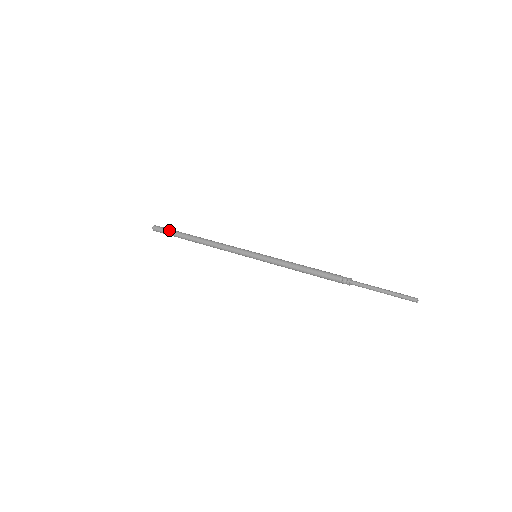
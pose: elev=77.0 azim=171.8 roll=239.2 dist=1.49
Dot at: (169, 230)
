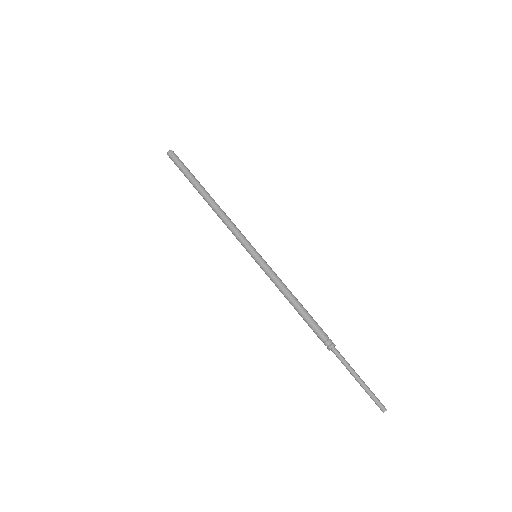
Dot at: (184, 166)
